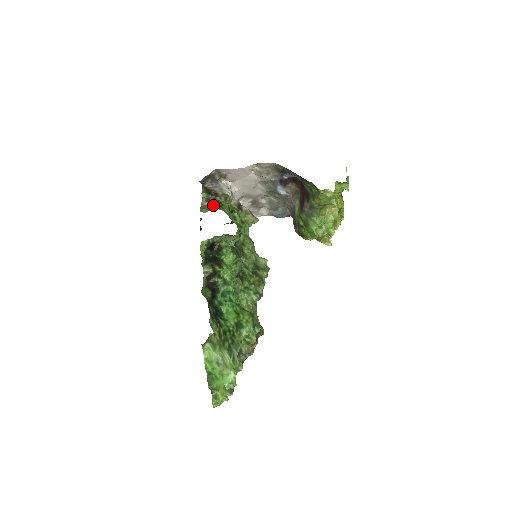
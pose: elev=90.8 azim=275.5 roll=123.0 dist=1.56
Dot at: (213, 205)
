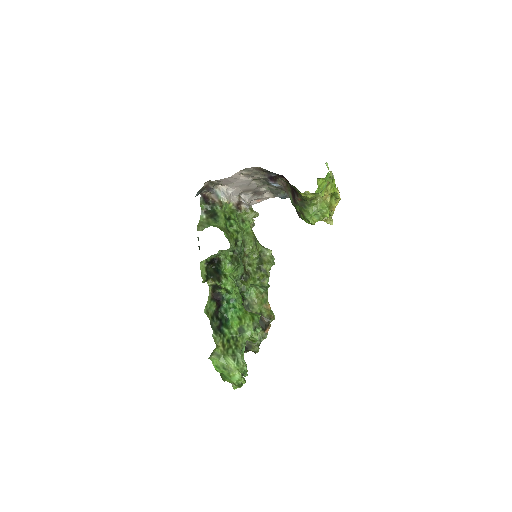
Dot at: (209, 219)
